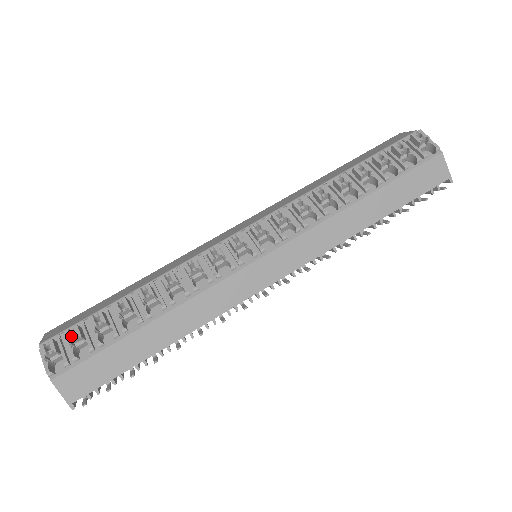
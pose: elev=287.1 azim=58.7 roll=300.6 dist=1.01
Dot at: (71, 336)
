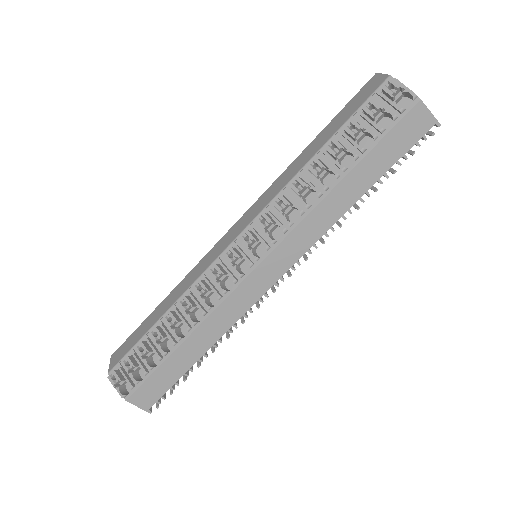
Dot at: (127, 366)
